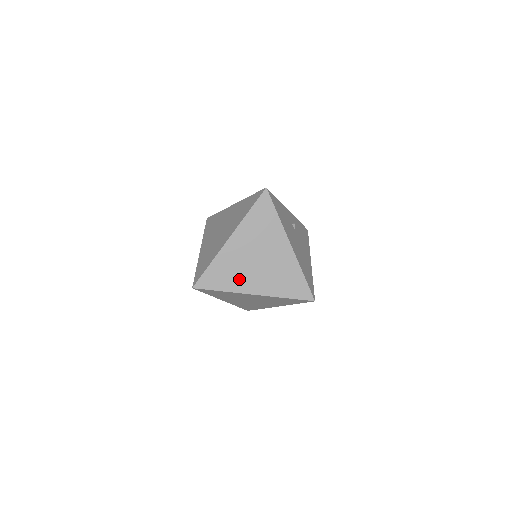
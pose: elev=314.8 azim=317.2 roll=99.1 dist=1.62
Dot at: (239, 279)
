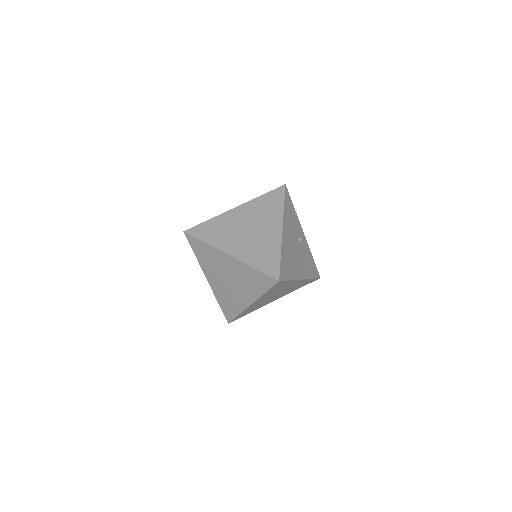
Dot at: (224, 238)
